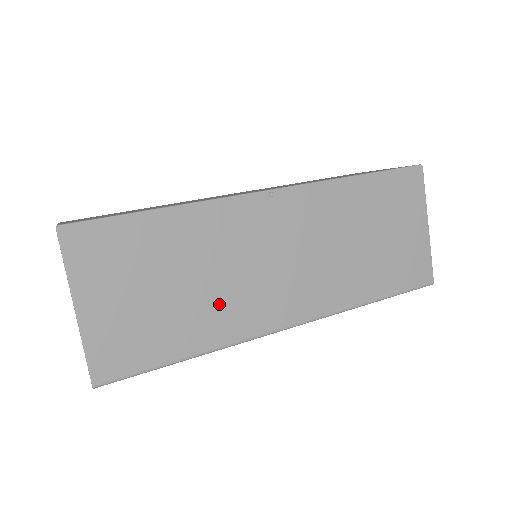
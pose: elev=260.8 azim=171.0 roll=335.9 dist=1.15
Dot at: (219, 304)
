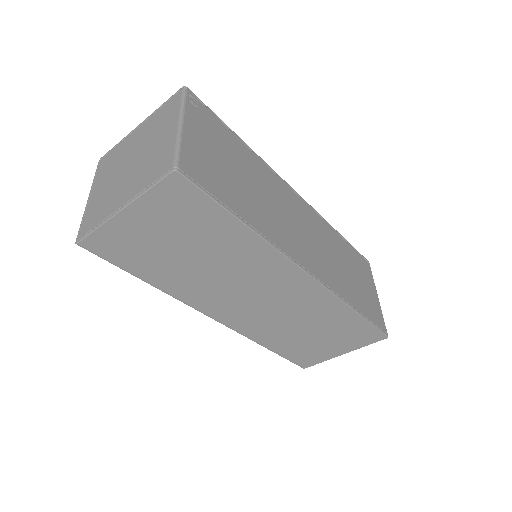
Dot at: (198, 281)
